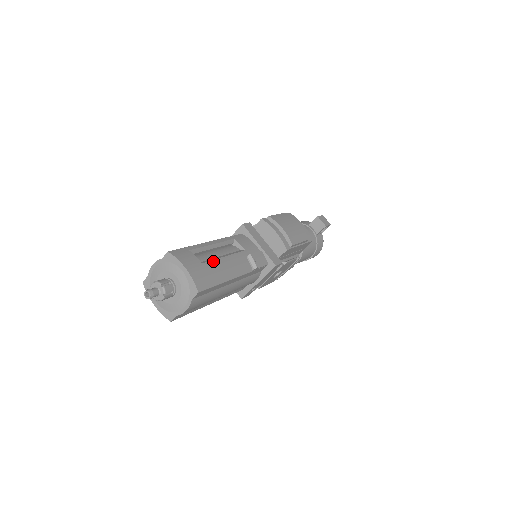
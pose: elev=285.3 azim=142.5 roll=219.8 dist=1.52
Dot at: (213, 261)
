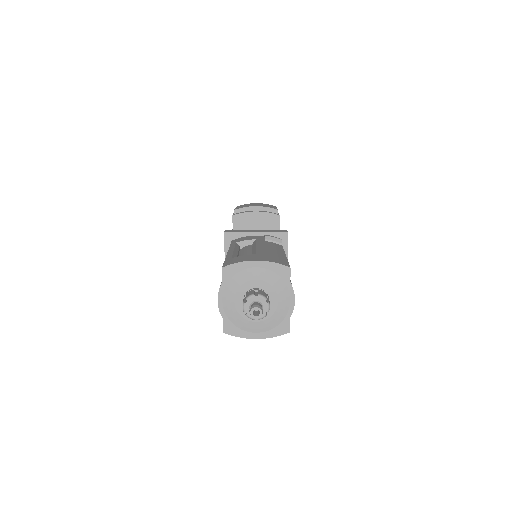
Dot at: (257, 251)
